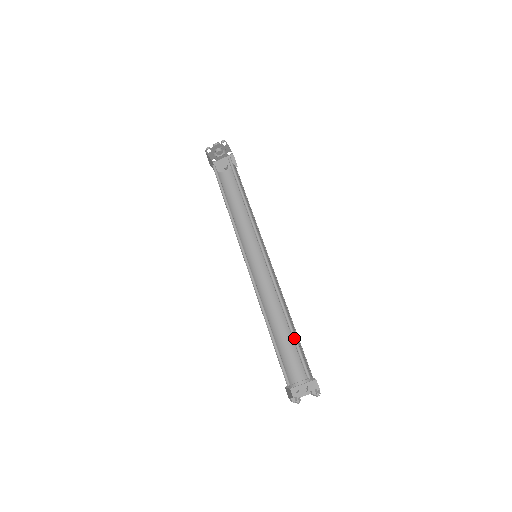
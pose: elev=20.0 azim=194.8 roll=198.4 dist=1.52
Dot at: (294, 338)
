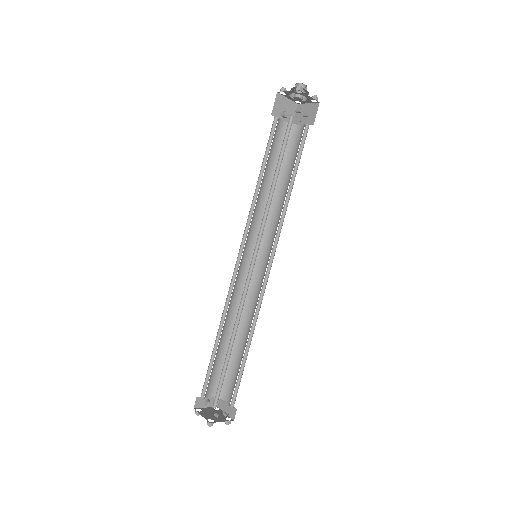
Dot at: (242, 365)
